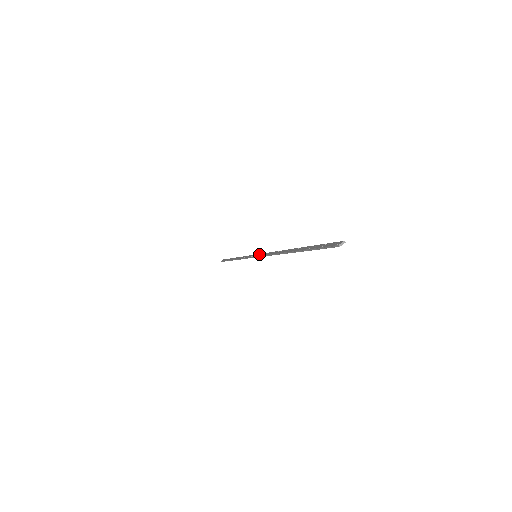
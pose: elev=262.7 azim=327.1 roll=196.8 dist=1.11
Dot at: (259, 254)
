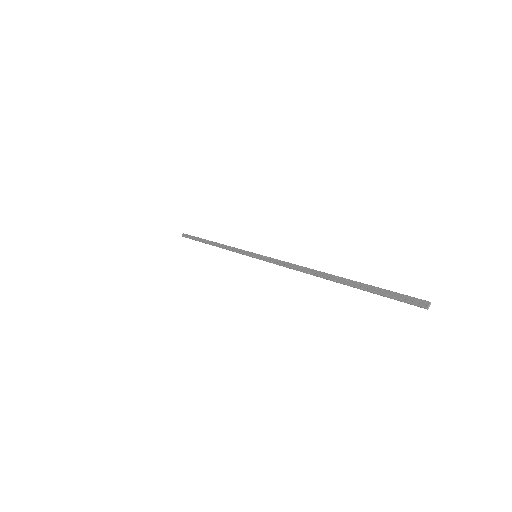
Dot at: (262, 257)
